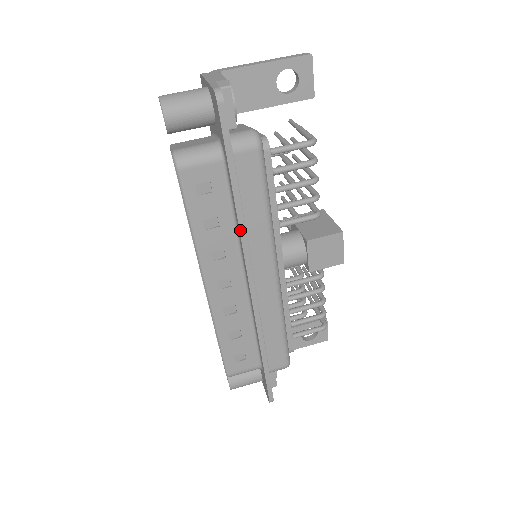
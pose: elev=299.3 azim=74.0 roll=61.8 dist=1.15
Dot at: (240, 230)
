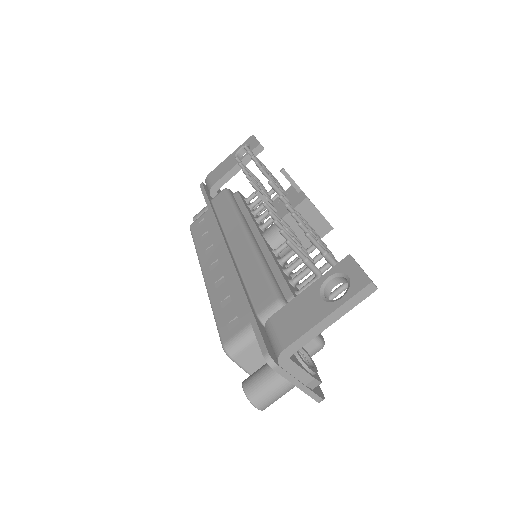
Dot at: occluded
